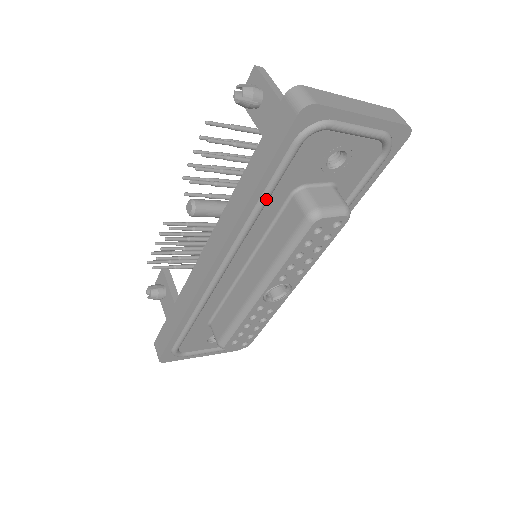
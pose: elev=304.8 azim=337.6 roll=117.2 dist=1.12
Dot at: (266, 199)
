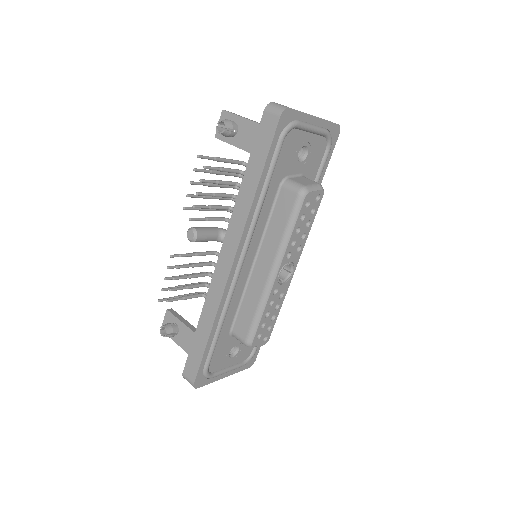
Dot at: (266, 189)
